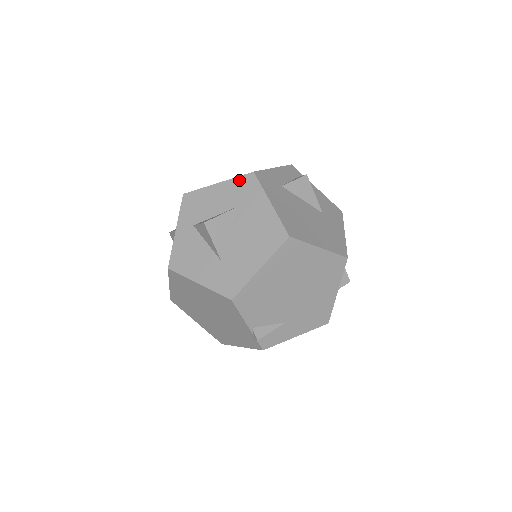
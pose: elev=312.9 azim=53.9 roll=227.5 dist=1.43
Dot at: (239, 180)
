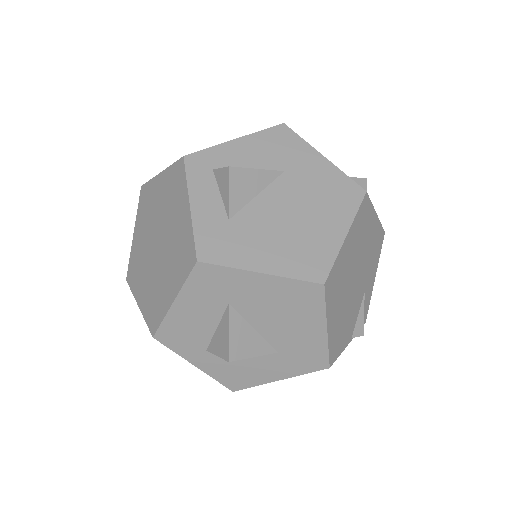
Dot at: (193, 282)
